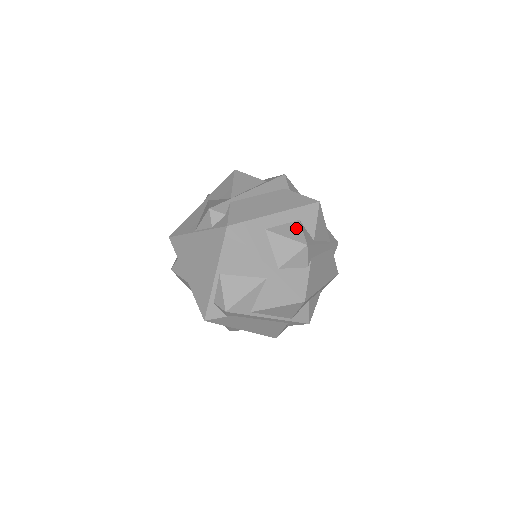
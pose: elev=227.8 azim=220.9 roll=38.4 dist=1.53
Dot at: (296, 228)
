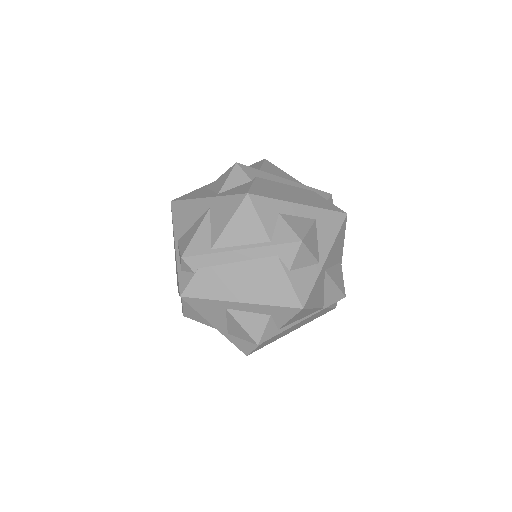
Dot at: occluded
